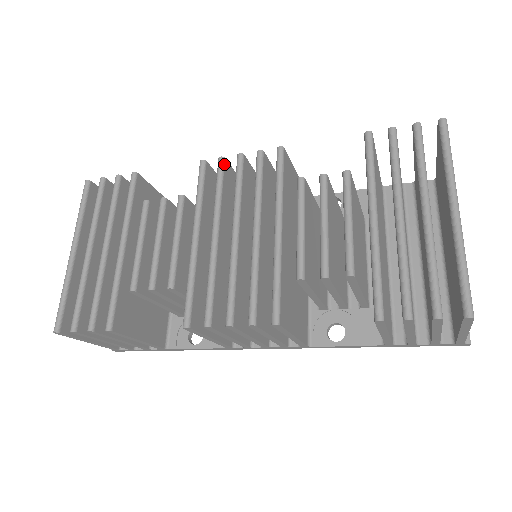
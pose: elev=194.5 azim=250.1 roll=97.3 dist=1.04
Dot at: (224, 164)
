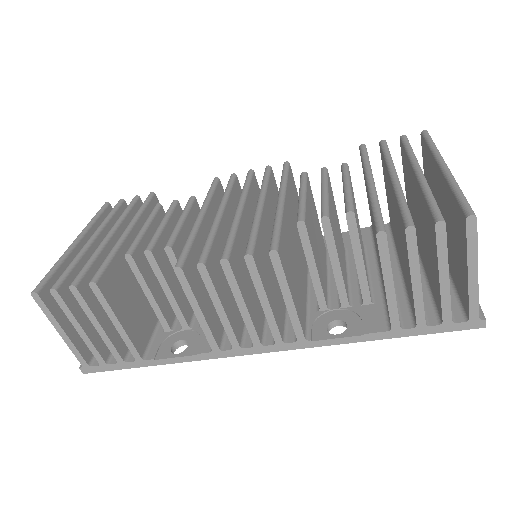
Dot at: (235, 178)
